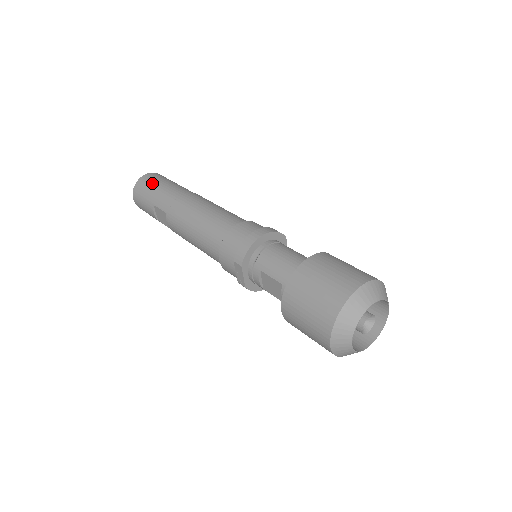
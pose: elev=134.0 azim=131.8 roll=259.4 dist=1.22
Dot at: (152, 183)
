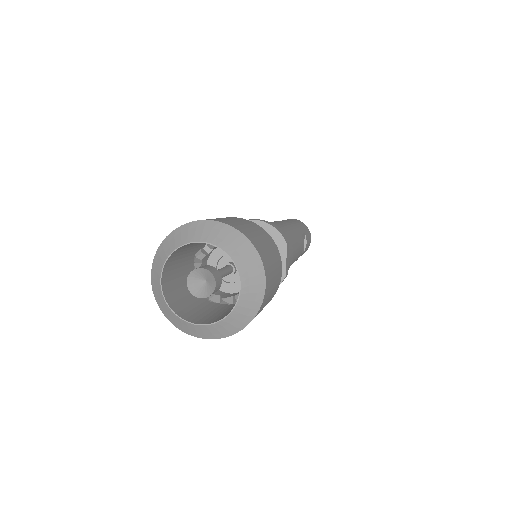
Dot at: occluded
